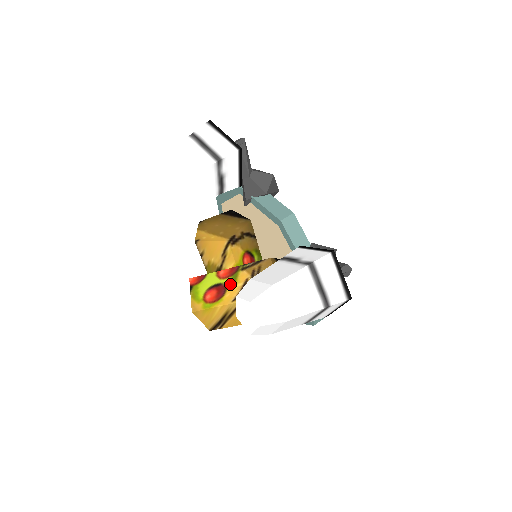
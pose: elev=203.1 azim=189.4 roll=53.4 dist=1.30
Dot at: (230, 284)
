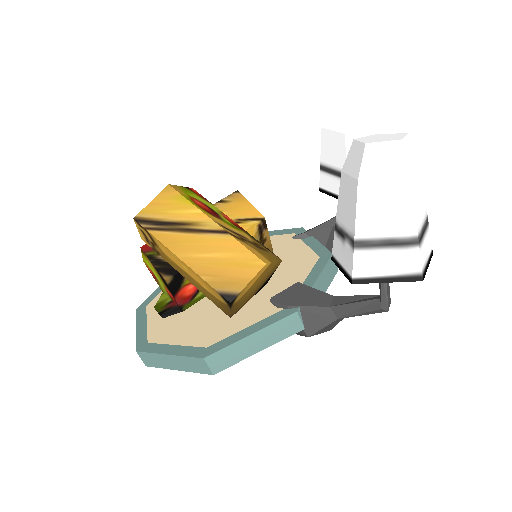
Dot at: (228, 223)
